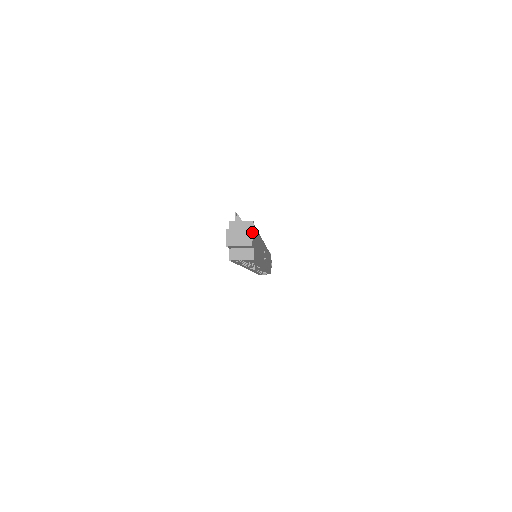
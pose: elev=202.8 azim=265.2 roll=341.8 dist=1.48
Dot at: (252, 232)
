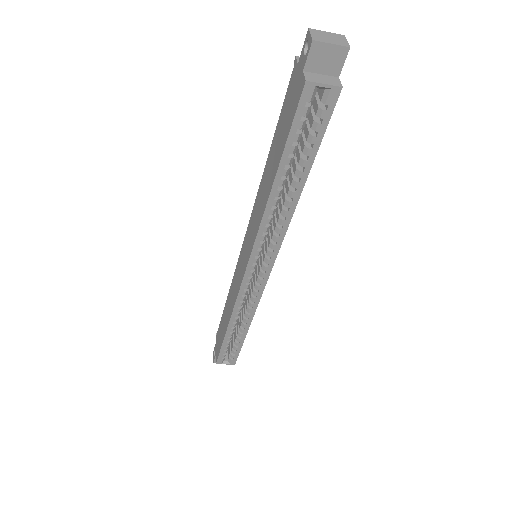
Dot at: occluded
